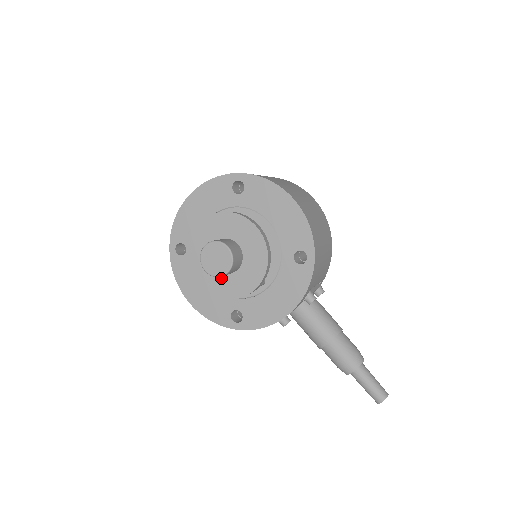
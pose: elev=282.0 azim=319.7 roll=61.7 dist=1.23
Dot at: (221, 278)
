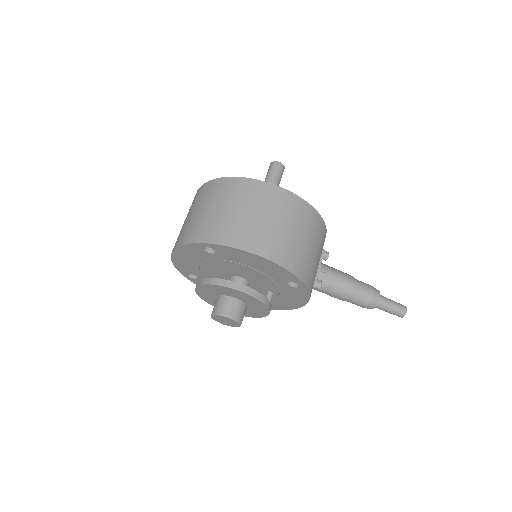
Dot at: occluded
